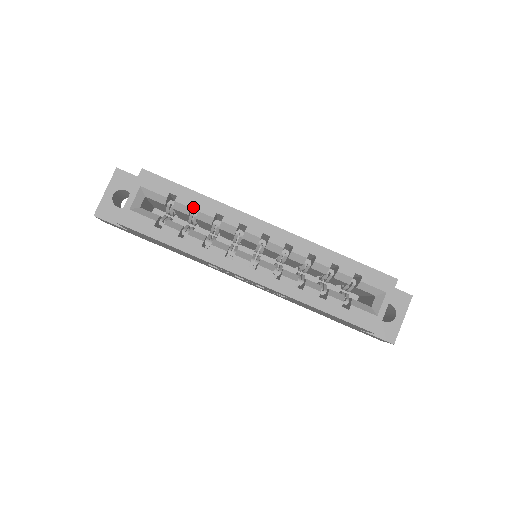
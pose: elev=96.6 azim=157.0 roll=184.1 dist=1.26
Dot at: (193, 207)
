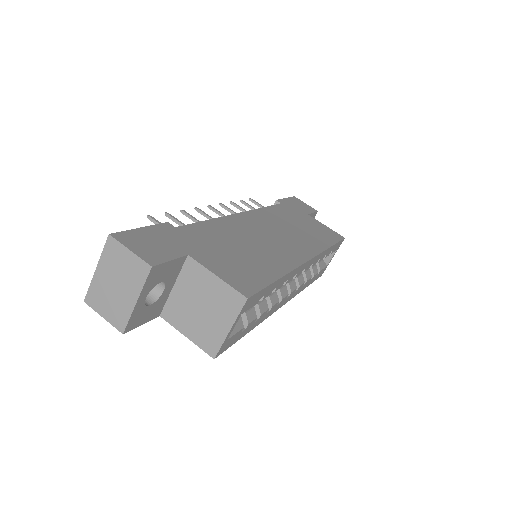
Dot at: occluded
